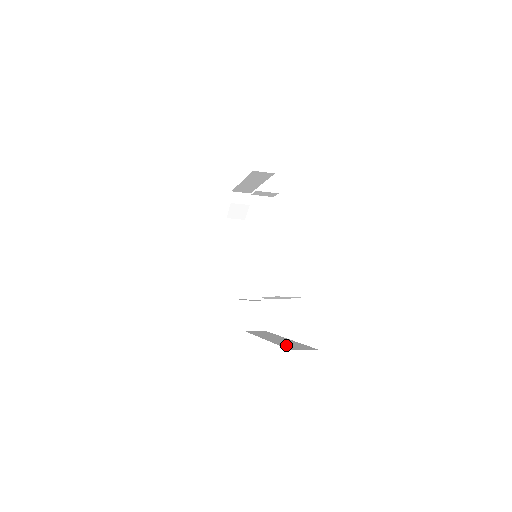
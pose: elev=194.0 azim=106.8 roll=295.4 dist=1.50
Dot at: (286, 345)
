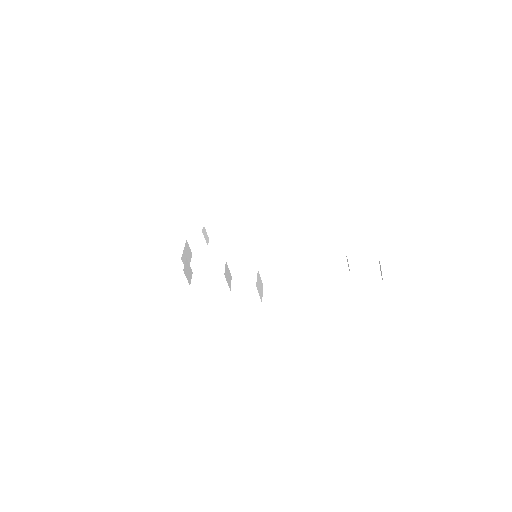
Dot at: occluded
